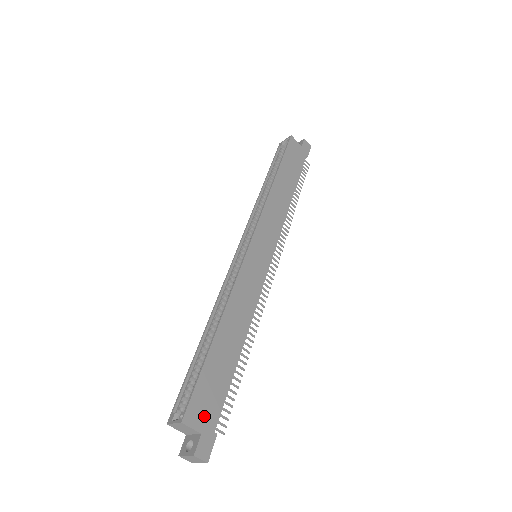
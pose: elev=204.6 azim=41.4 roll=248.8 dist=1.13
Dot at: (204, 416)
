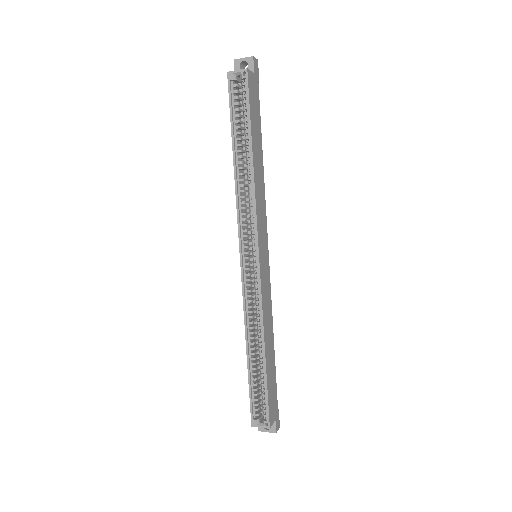
Dot at: (274, 410)
